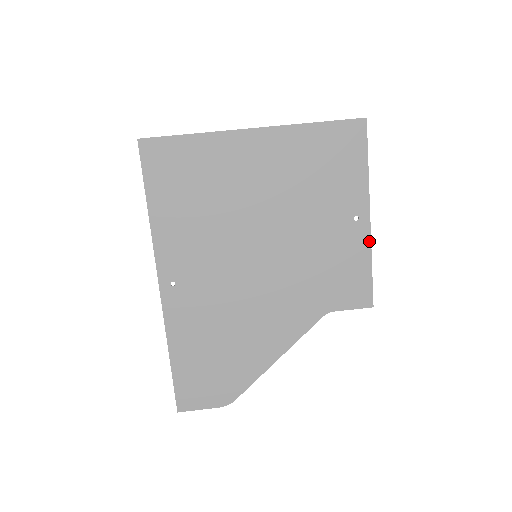
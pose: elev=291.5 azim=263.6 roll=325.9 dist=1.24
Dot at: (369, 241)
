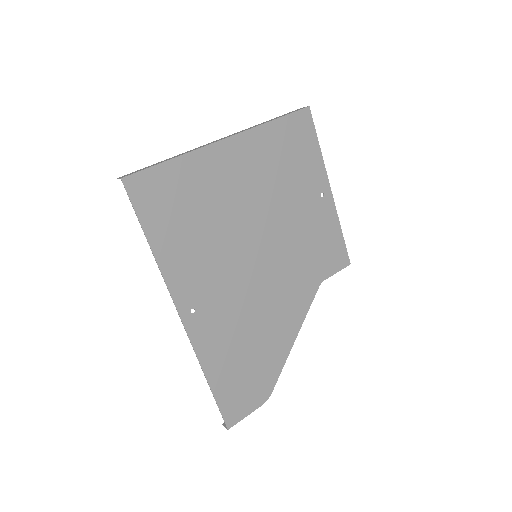
Dot at: (335, 211)
